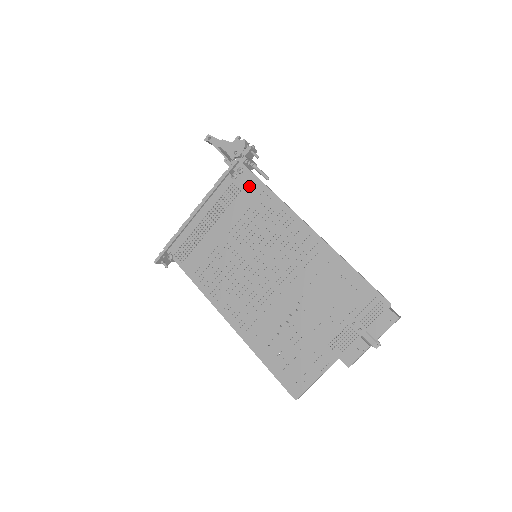
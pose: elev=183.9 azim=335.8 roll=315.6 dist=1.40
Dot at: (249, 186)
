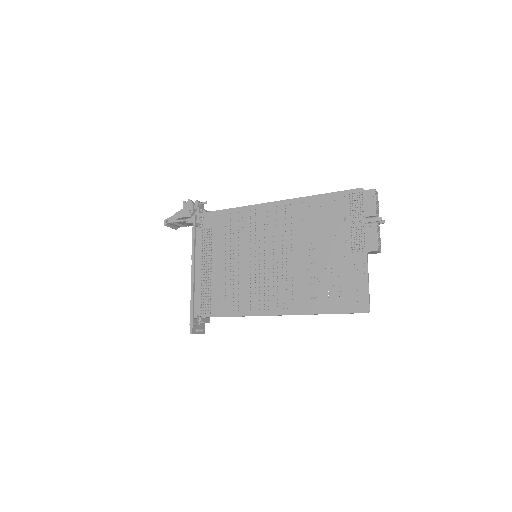
Dot at: (214, 221)
